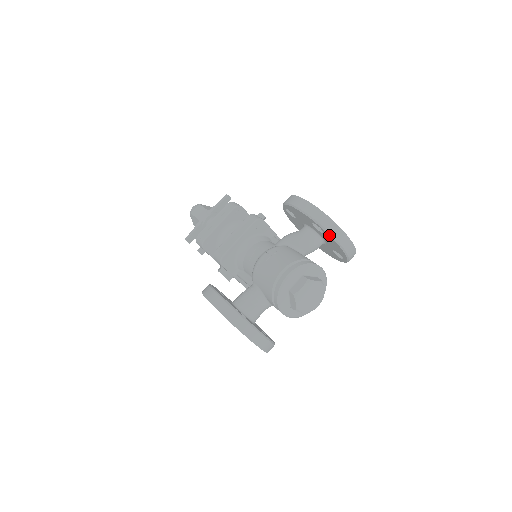
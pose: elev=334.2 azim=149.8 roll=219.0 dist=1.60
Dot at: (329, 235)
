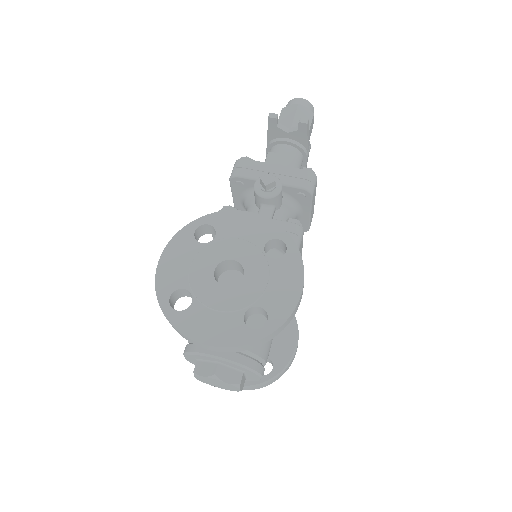
Dot at: occluded
